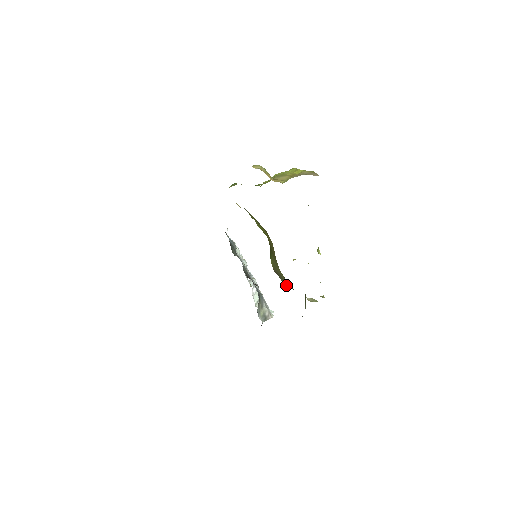
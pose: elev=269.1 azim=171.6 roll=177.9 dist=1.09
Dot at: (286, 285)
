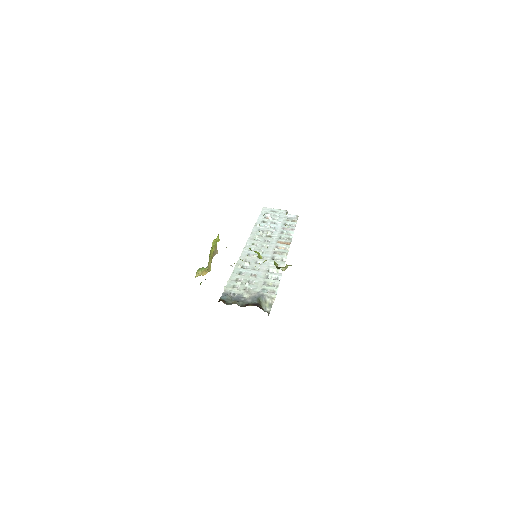
Dot at: occluded
